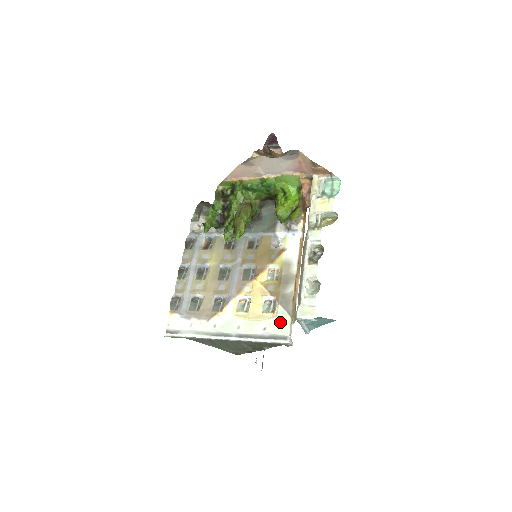
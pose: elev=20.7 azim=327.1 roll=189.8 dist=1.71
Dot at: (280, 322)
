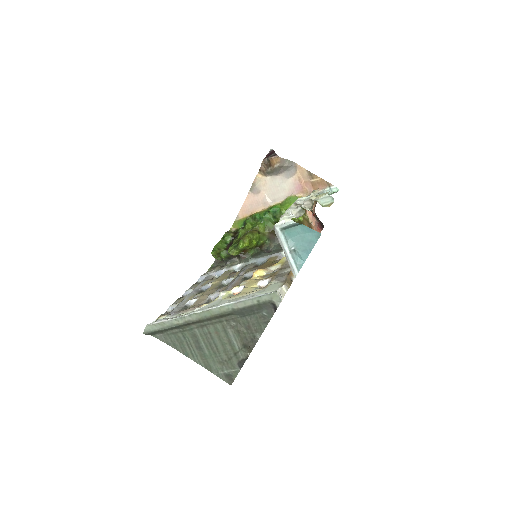
Dot at: (271, 287)
